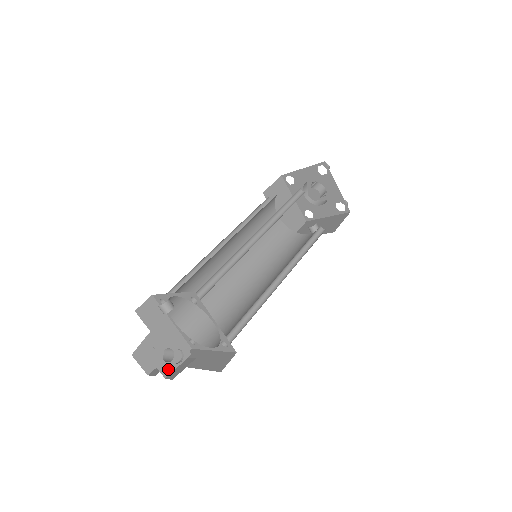
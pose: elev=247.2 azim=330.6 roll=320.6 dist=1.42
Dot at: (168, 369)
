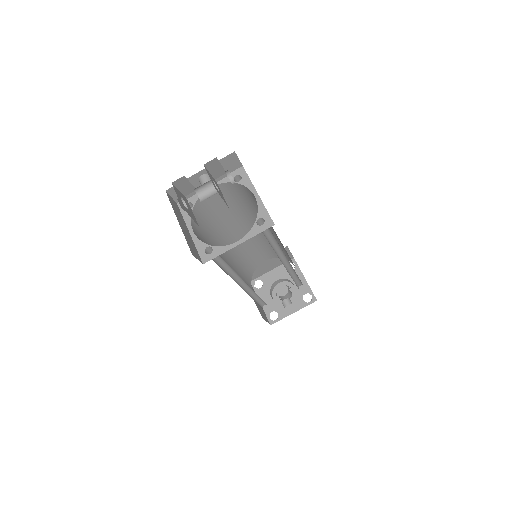
Dot at: (216, 189)
